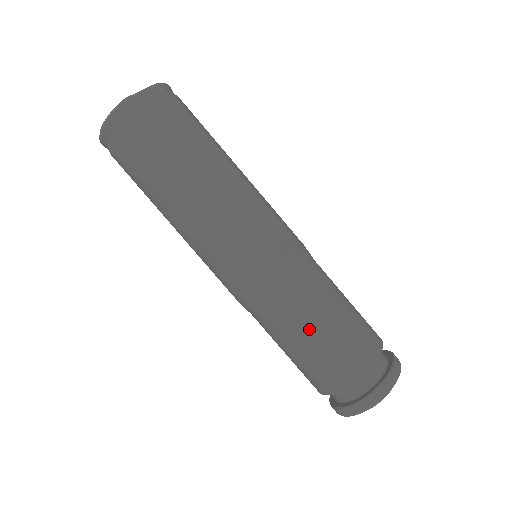
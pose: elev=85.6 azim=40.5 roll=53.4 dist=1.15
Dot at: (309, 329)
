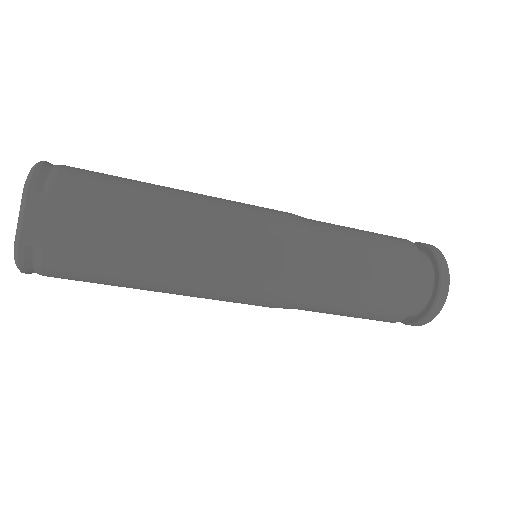
Dot at: (346, 306)
